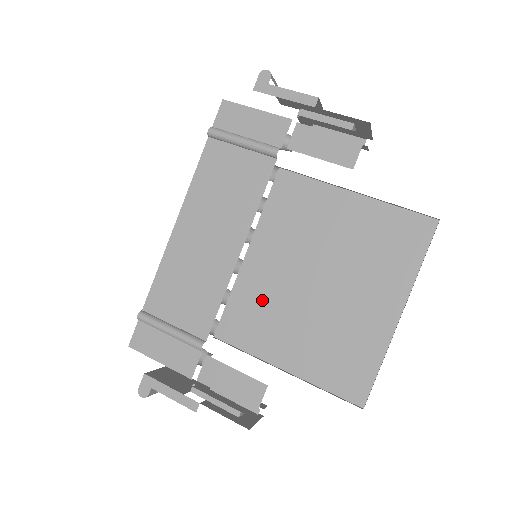
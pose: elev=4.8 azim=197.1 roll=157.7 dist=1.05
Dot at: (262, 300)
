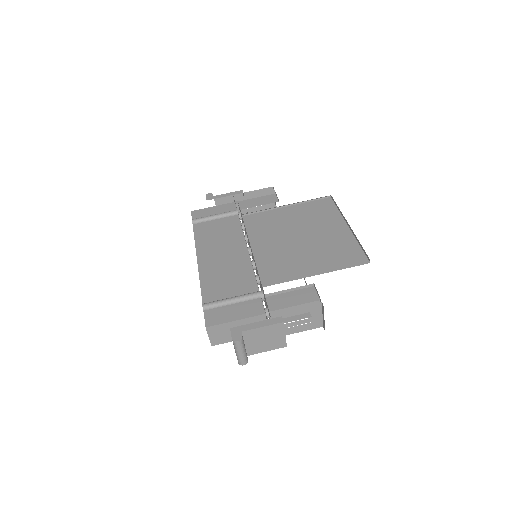
Dot at: (277, 258)
